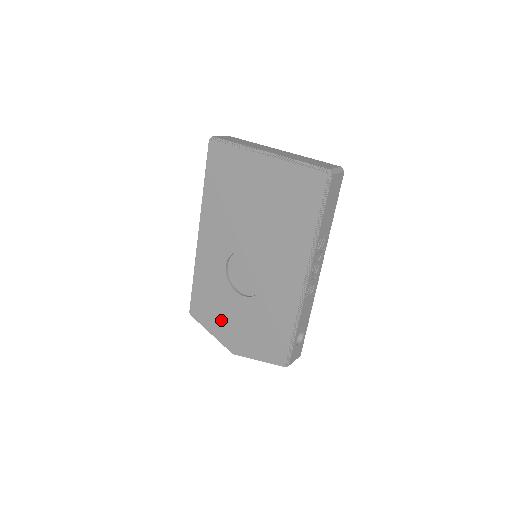
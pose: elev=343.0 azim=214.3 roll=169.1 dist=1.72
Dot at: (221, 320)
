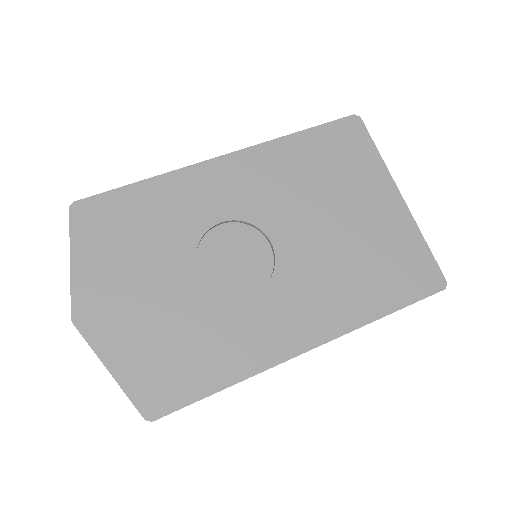
Dot at: (121, 264)
